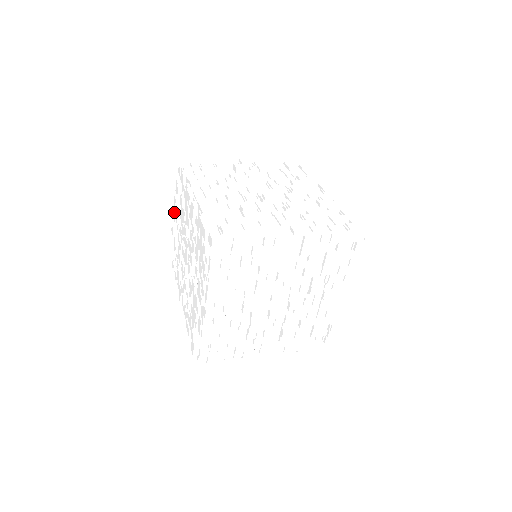
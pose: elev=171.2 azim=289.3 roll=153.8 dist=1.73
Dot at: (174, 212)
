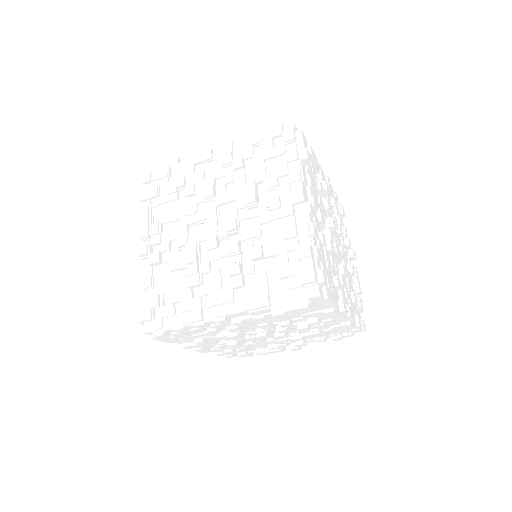
Dot at: occluded
